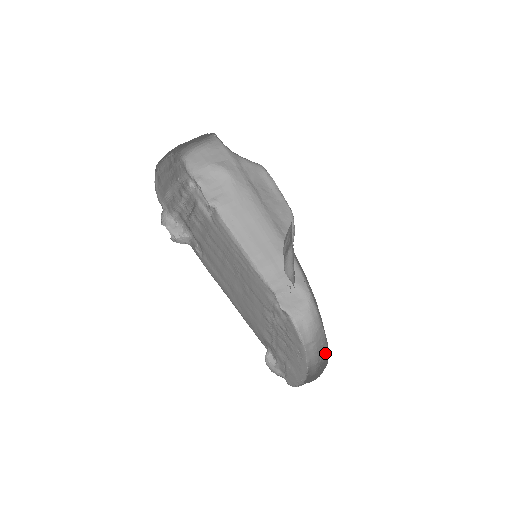
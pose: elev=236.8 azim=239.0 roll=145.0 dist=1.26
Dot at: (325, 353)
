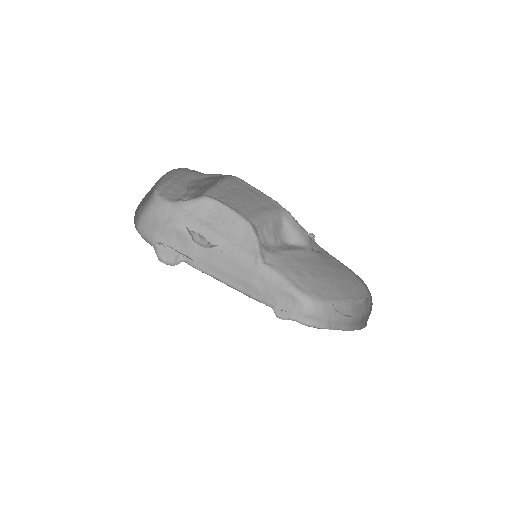
Dot at: (350, 308)
